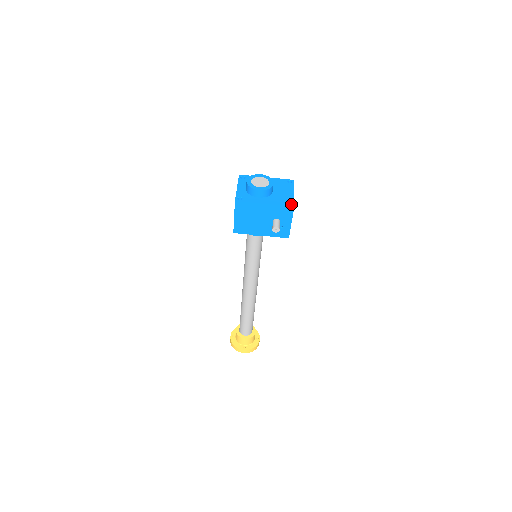
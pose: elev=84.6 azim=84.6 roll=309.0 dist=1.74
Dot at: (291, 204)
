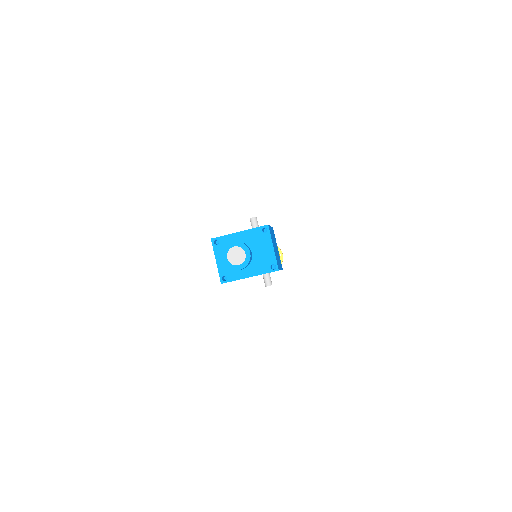
Dot at: (275, 265)
